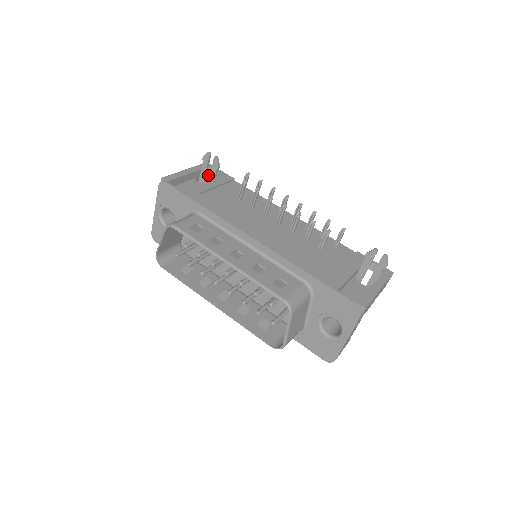
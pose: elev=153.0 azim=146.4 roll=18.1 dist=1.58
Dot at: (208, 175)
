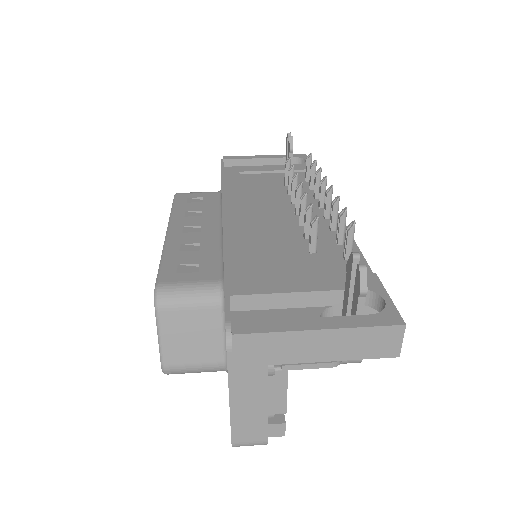
Dot at: occluded
